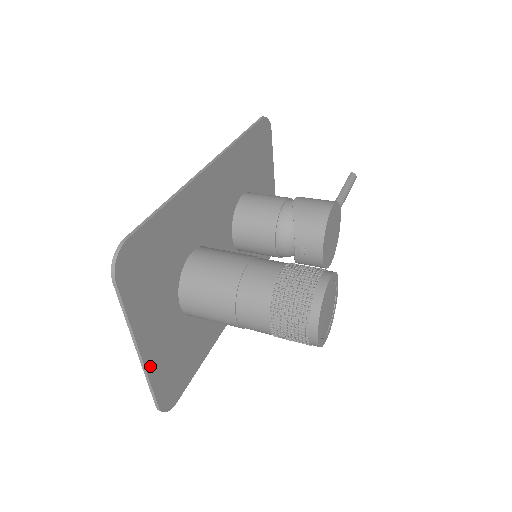
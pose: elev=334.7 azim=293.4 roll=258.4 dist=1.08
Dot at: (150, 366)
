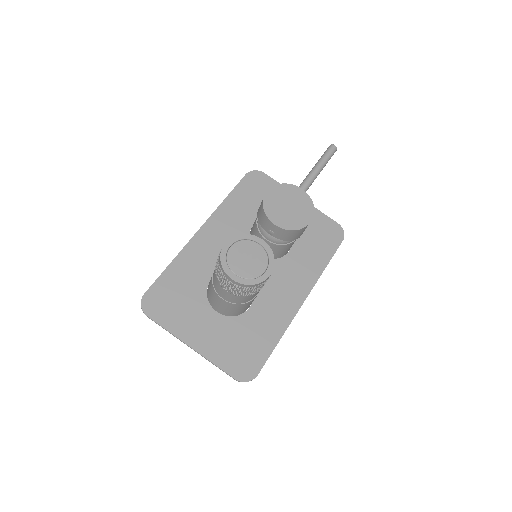
Dot at: (207, 354)
